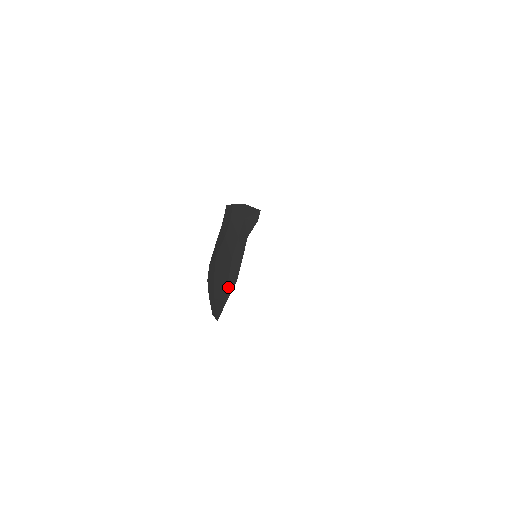
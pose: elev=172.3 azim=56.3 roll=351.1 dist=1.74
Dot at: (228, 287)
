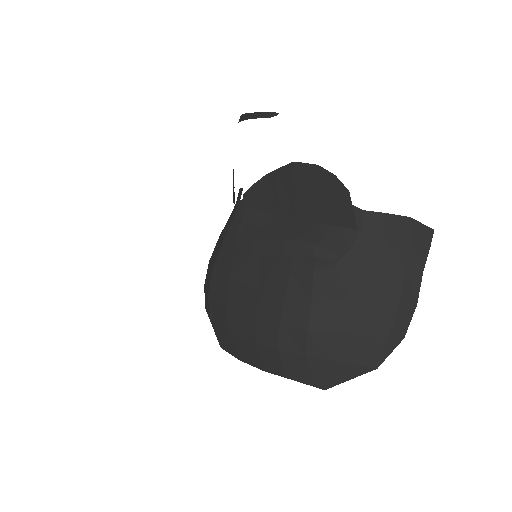
Dot at: (387, 347)
